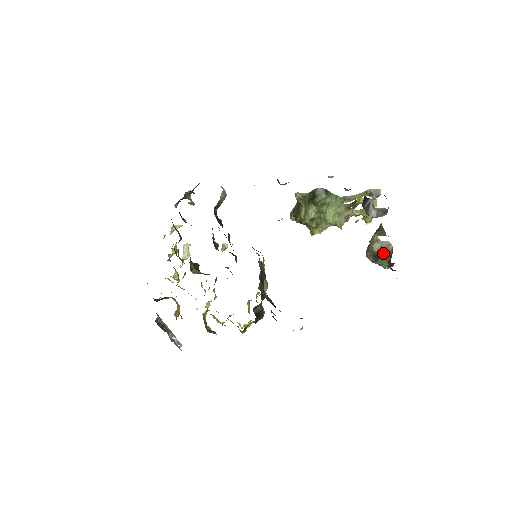
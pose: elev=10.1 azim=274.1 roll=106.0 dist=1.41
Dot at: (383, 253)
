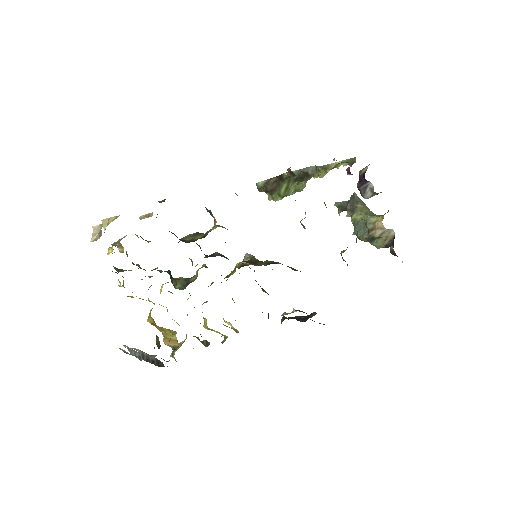
Dot at: (382, 237)
